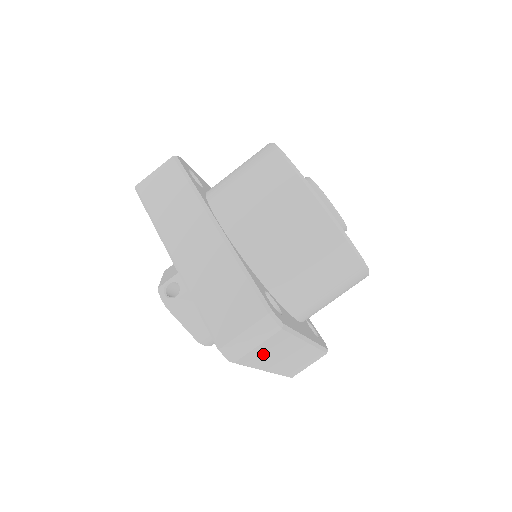
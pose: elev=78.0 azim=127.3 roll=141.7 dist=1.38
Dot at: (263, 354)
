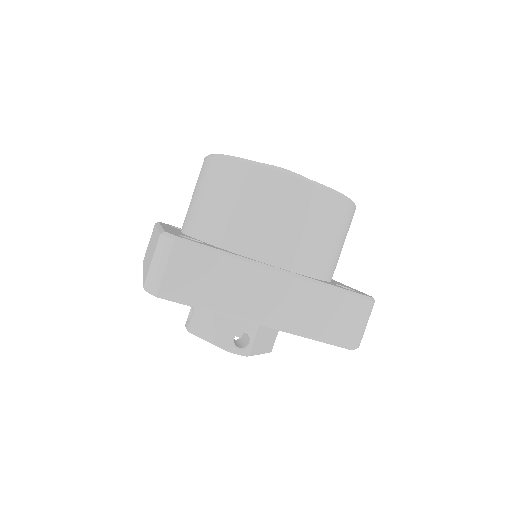
Dot at: occluded
